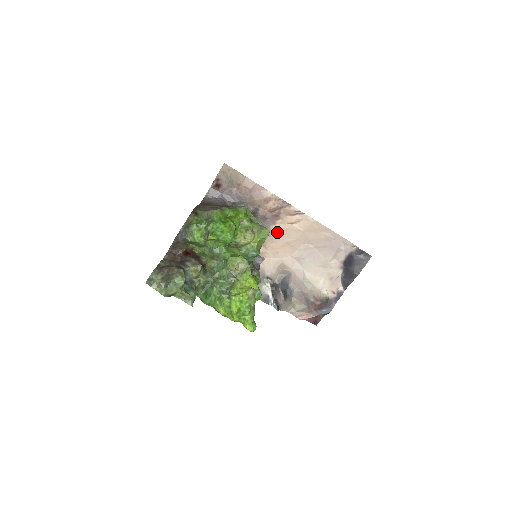
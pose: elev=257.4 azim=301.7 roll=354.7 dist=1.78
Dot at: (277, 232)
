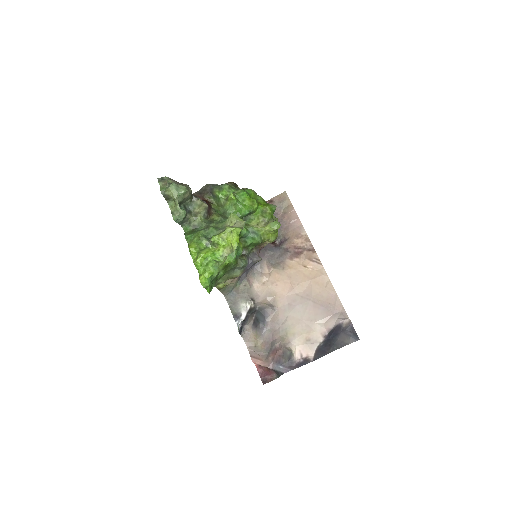
Dot at: (289, 267)
